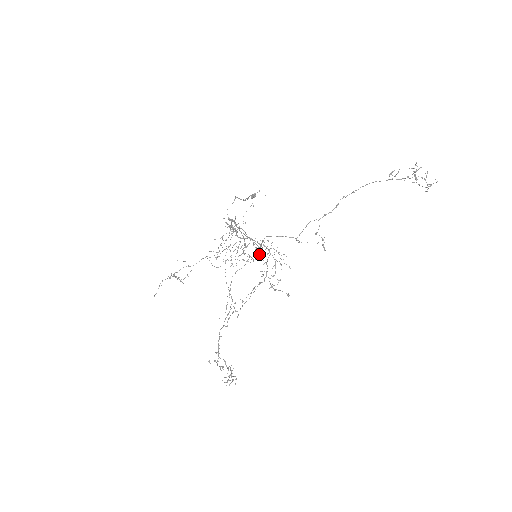
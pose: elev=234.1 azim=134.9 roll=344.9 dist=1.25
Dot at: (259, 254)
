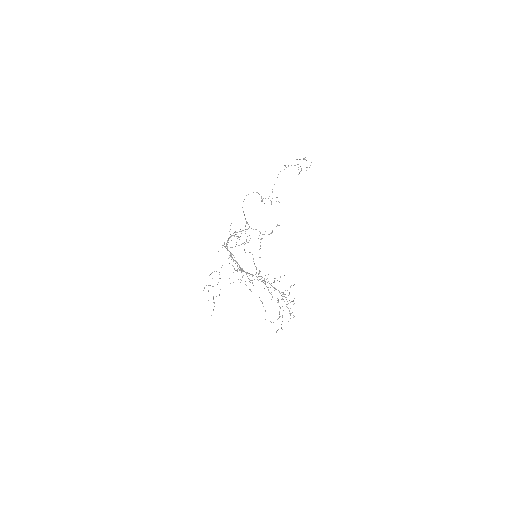
Dot at: occluded
